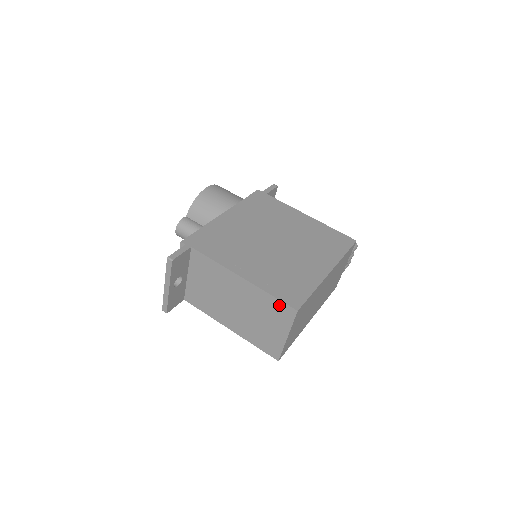
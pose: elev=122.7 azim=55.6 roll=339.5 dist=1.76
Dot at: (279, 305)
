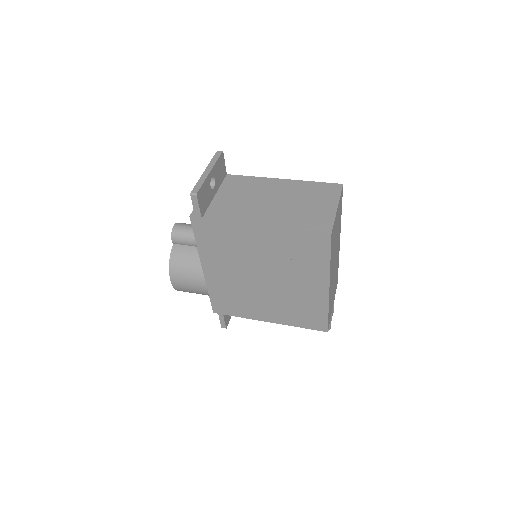
Dot at: (324, 186)
